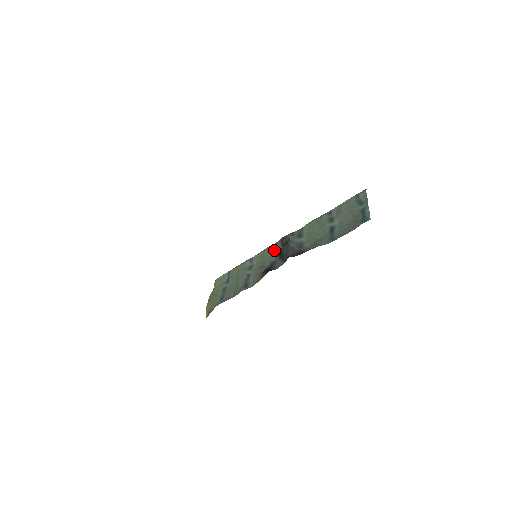
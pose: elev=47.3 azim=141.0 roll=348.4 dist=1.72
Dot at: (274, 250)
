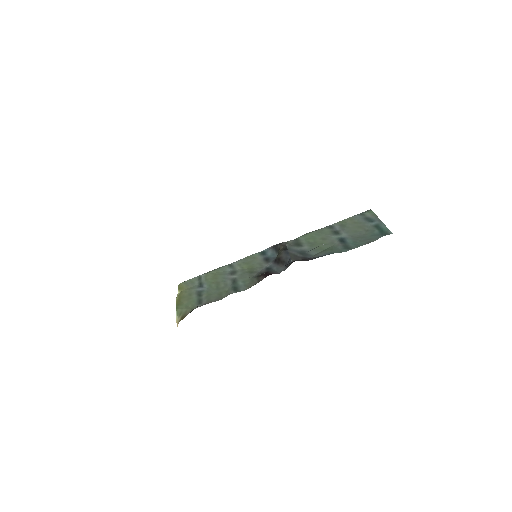
Dot at: (264, 257)
